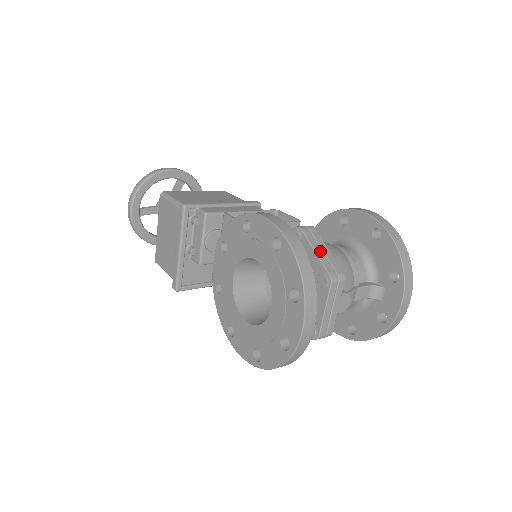
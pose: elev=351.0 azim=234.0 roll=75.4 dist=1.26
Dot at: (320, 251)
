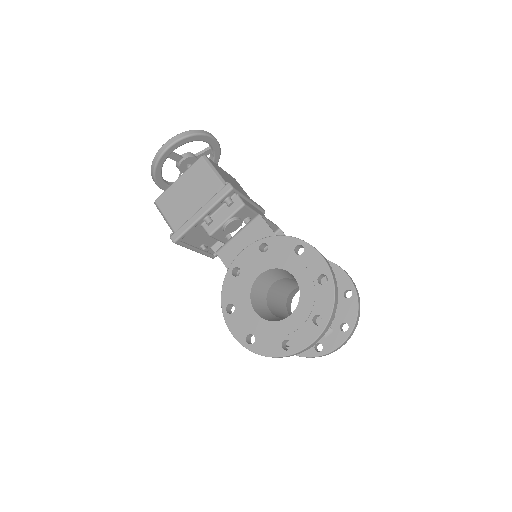
Dot at: occluded
